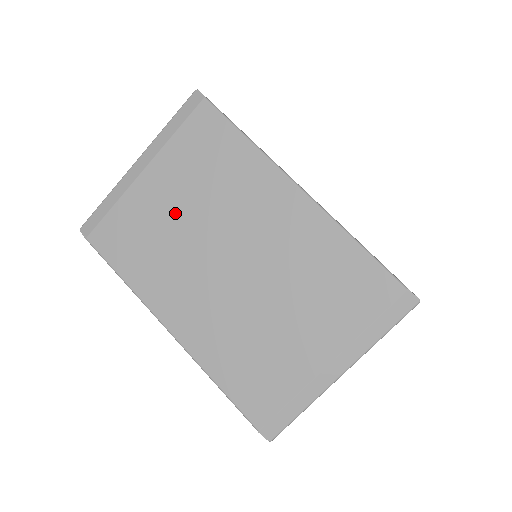
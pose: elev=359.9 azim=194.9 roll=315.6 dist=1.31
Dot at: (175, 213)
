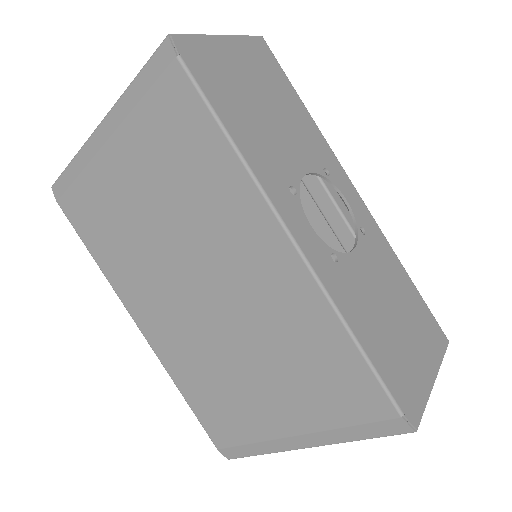
Dot at: (142, 211)
